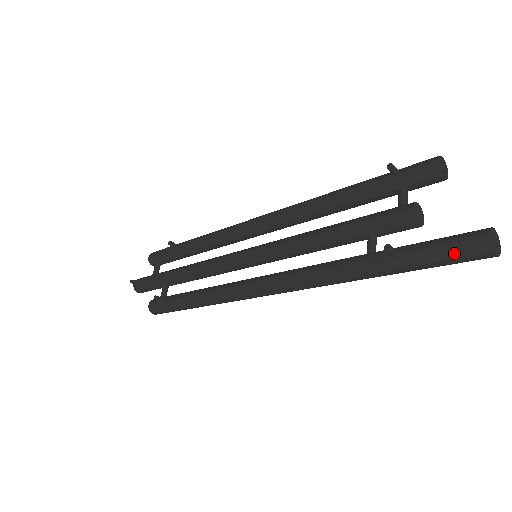
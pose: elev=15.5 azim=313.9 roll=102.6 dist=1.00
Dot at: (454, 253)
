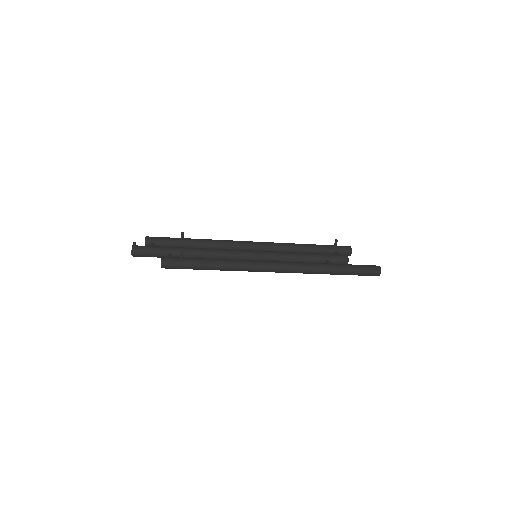
Dot at: (369, 269)
